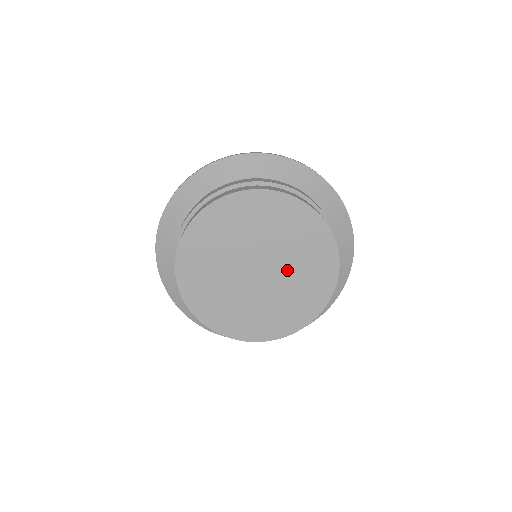
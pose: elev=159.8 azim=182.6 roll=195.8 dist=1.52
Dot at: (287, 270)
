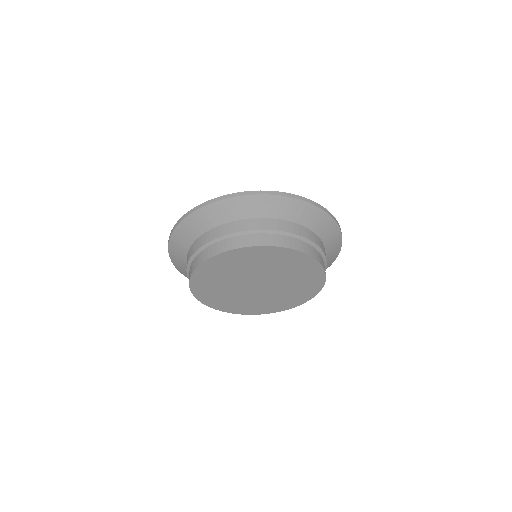
Dot at: (280, 288)
